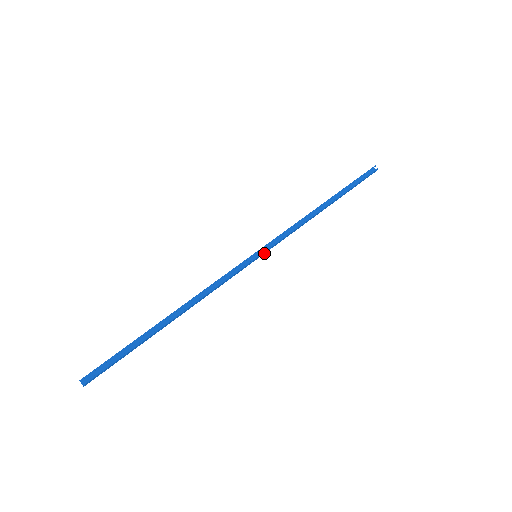
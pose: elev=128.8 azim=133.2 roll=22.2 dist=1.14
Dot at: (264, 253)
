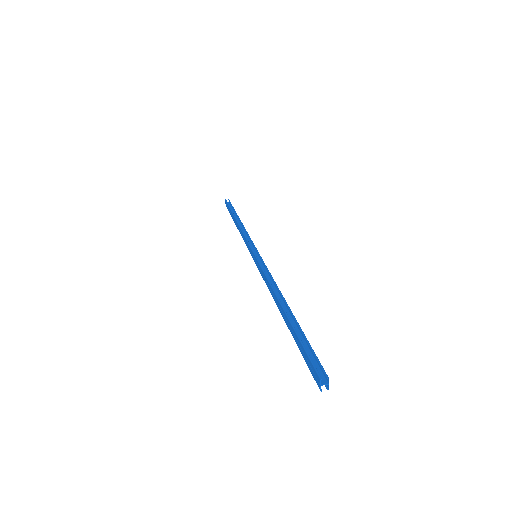
Dot at: occluded
